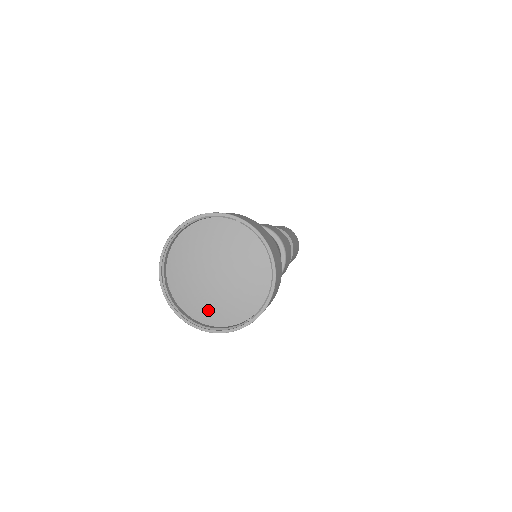
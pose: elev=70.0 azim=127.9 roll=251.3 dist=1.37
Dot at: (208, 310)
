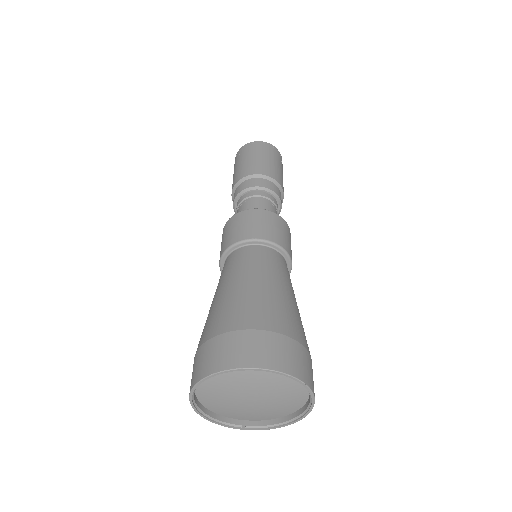
Dot at: (218, 406)
